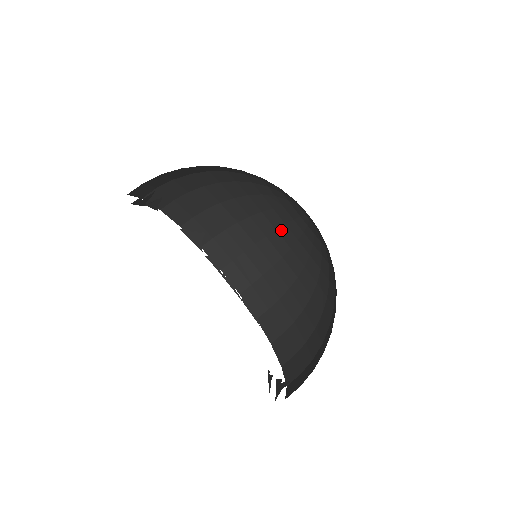
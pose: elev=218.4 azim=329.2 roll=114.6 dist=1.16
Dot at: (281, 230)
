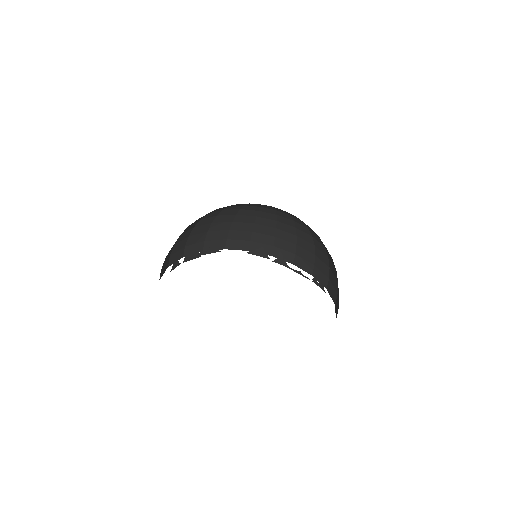
Dot at: (294, 220)
